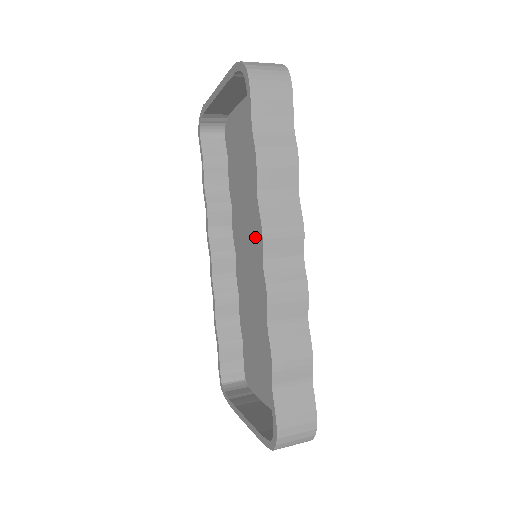
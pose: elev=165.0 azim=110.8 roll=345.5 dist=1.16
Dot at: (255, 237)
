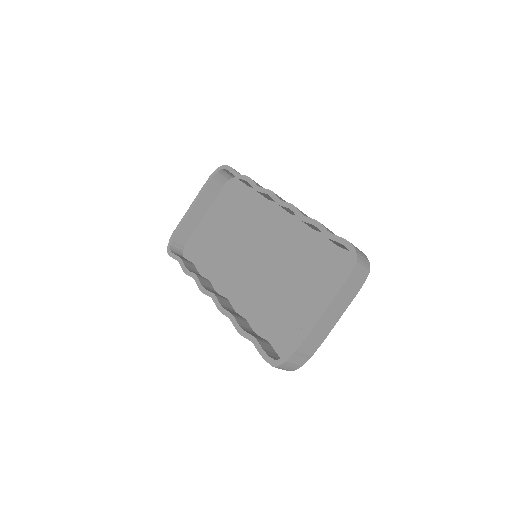
Dot at: (248, 254)
